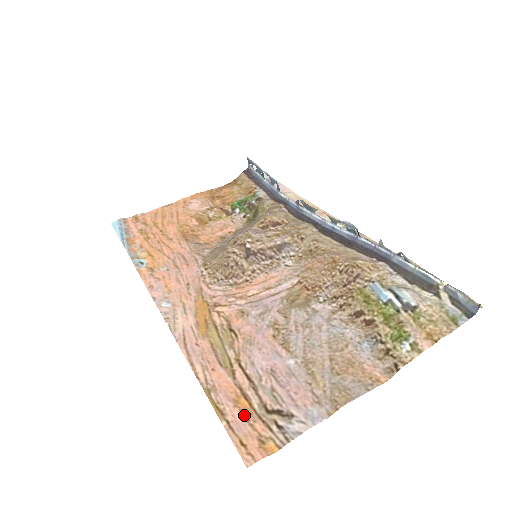
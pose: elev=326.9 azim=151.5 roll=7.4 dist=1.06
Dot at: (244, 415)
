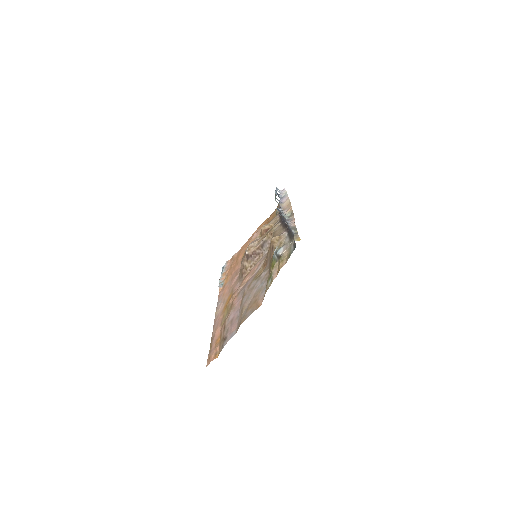
Dot at: (216, 345)
